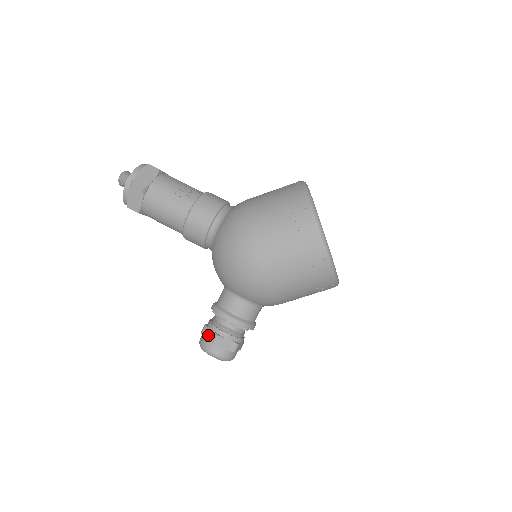
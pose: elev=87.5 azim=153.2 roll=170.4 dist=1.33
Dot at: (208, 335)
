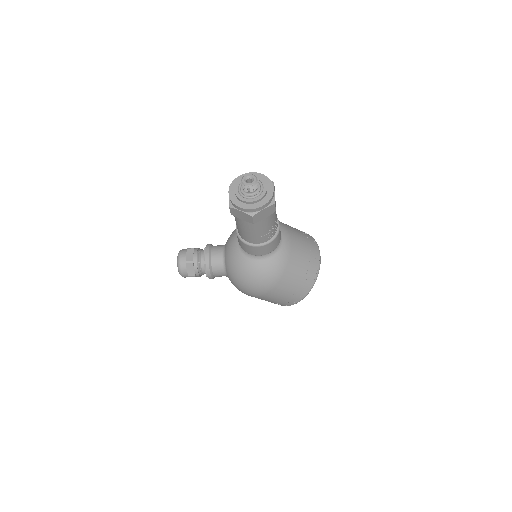
Dot at: (190, 270)
